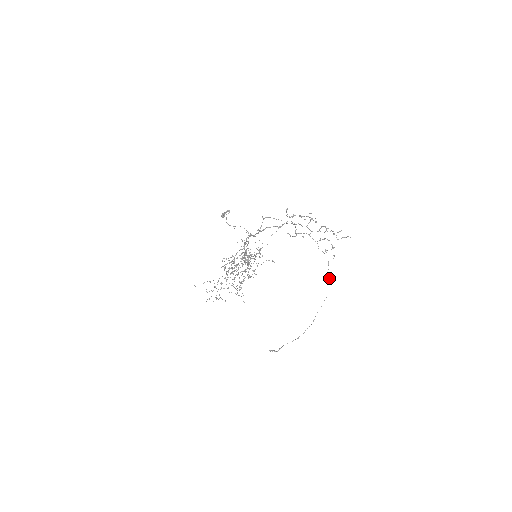
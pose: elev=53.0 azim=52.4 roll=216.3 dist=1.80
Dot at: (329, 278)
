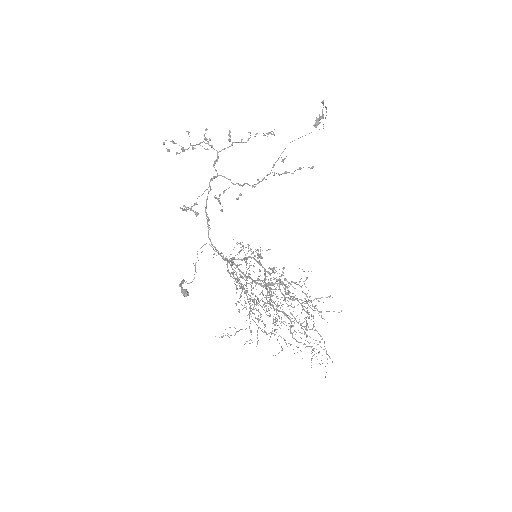
Dot at: occluded
